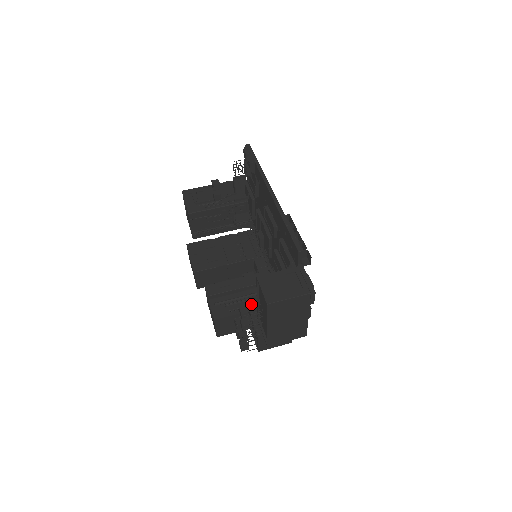
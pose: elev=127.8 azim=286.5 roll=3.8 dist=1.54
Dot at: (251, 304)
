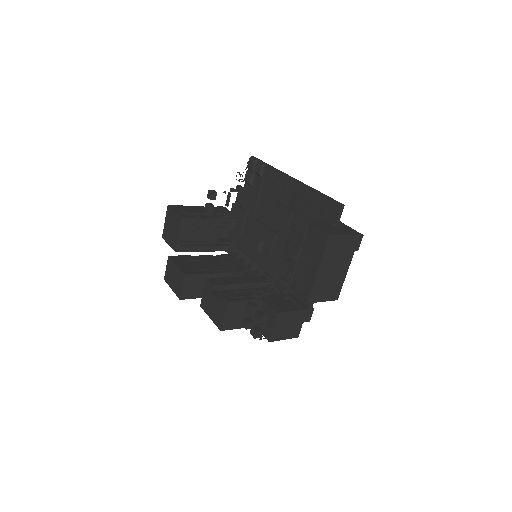
Dot at: (259, 294)
